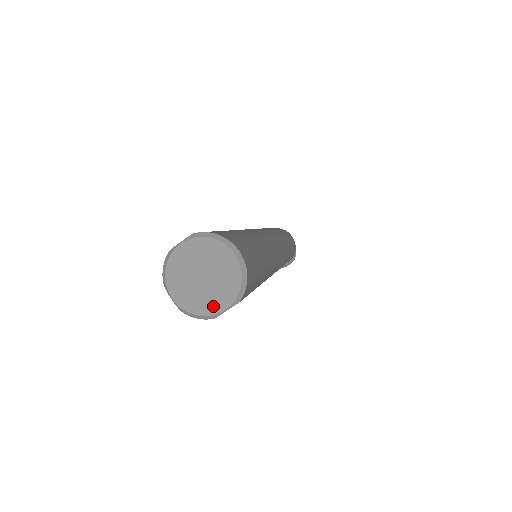
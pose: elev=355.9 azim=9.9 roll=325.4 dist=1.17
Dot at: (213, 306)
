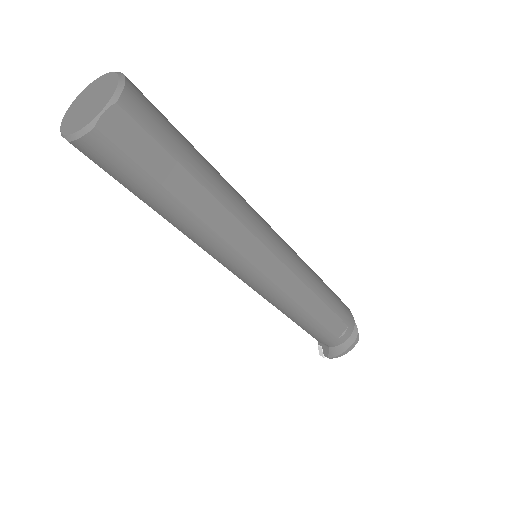
Dot at: (92, 116)
